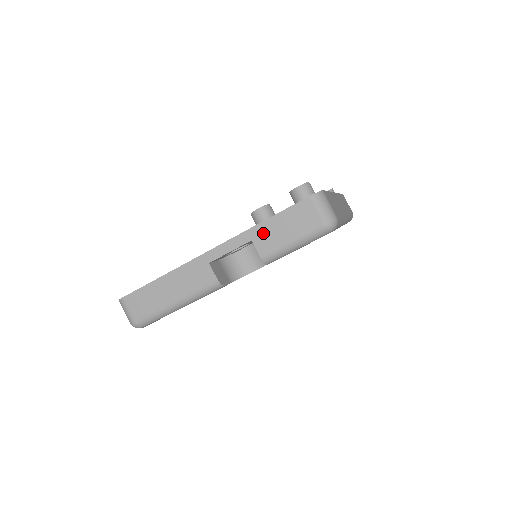
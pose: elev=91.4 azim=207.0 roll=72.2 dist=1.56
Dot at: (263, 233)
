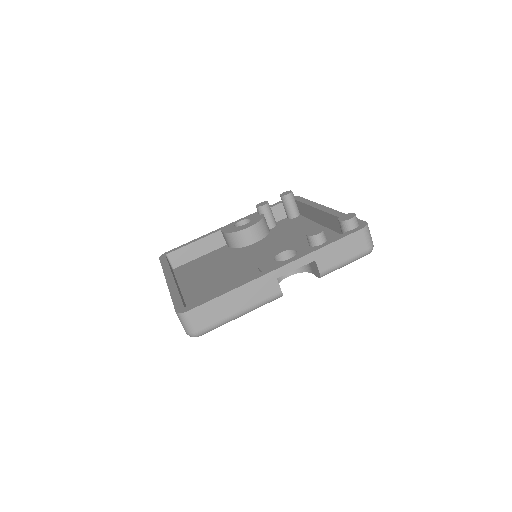
Dot at: (325, 255)
